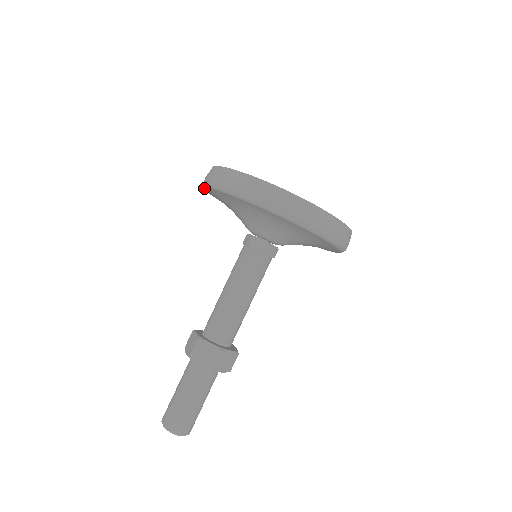
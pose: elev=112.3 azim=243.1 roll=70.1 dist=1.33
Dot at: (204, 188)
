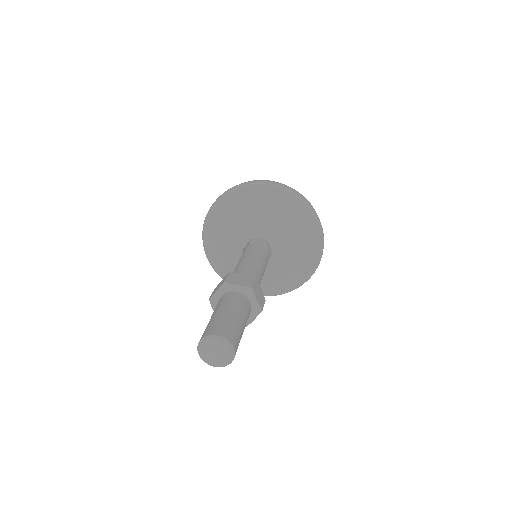
Dot at: (207, 218)
